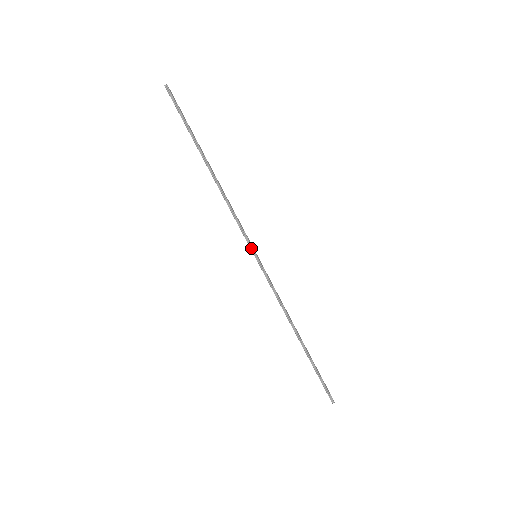
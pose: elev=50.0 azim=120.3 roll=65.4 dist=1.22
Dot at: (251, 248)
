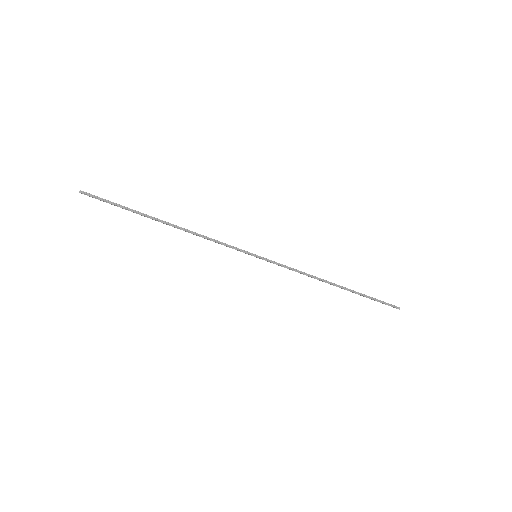
Dot at: (248, 253)
